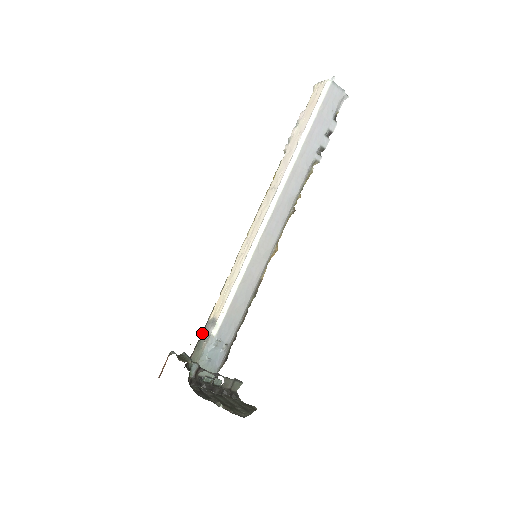
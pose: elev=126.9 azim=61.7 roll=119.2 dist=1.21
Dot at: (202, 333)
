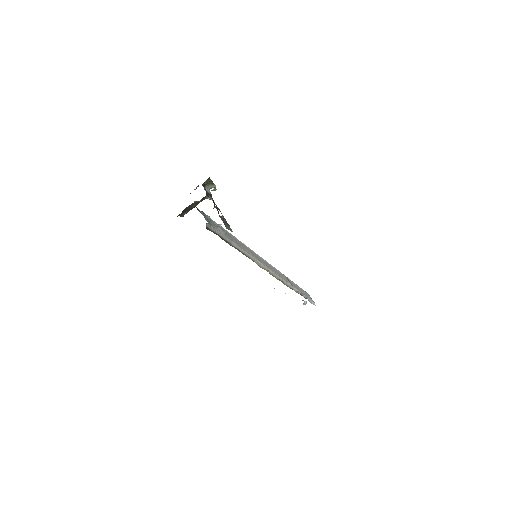
Dot at: occluded
